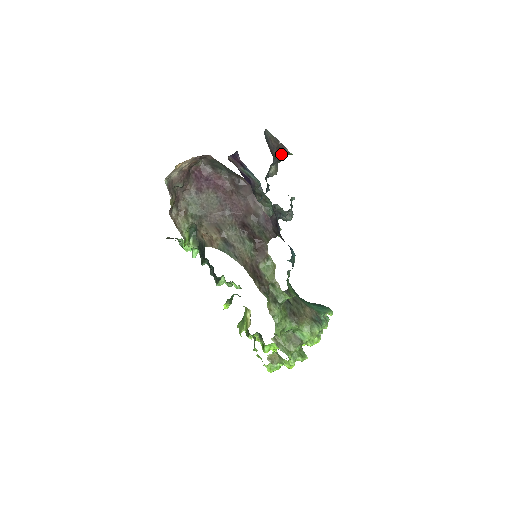
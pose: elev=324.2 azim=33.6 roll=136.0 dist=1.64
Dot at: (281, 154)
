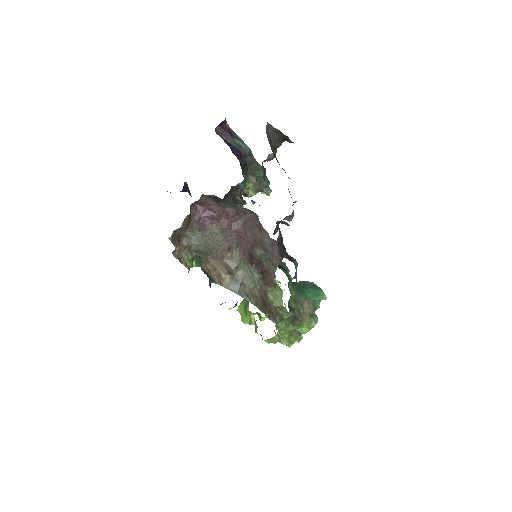
Dot at: (282, 142)
